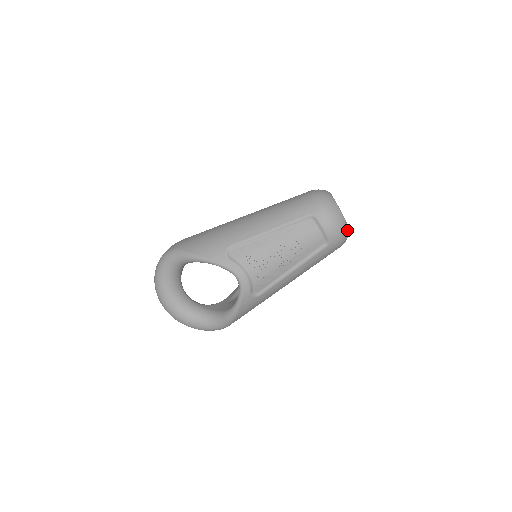
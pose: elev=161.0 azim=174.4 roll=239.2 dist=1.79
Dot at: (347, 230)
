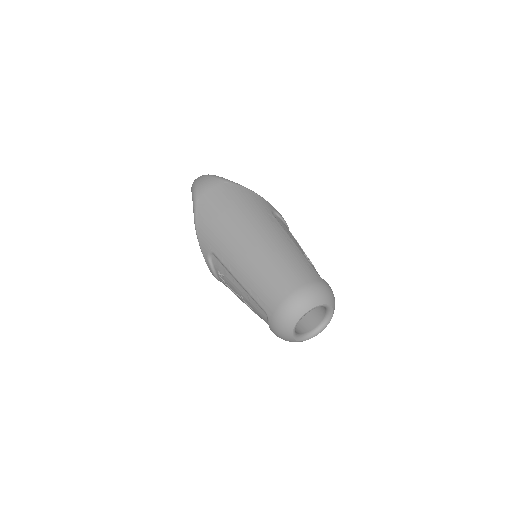
Dot at: (299, 341)
